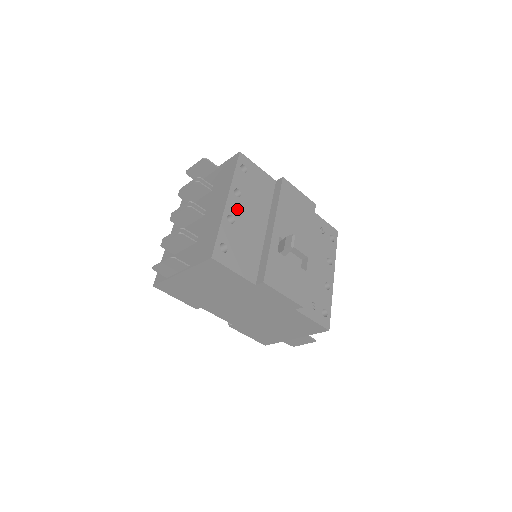
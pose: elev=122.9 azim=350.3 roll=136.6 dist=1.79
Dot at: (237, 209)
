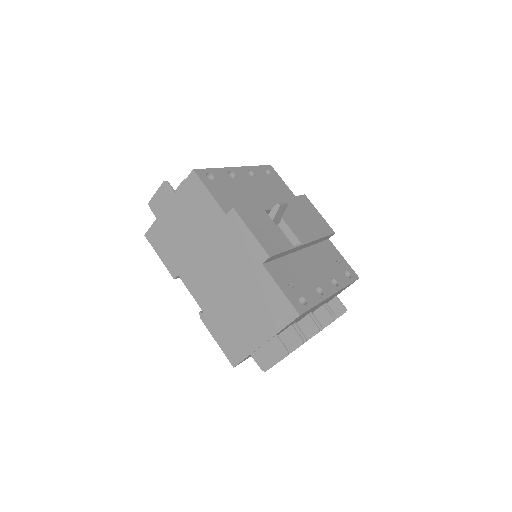
Dot at: (243, 177)
